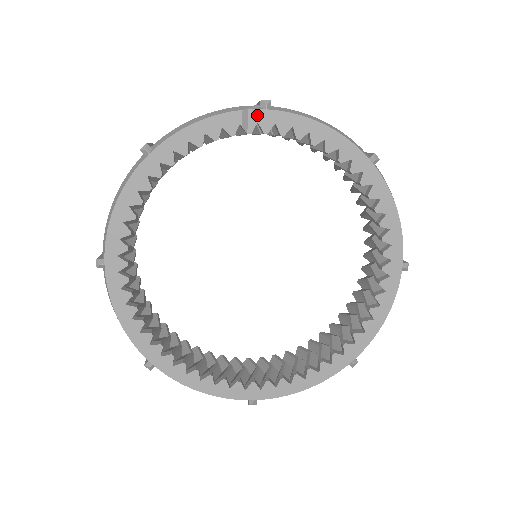
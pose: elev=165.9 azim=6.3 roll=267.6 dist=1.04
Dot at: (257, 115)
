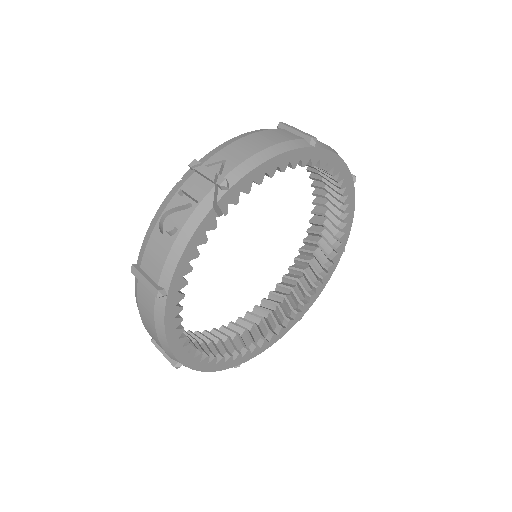
Dot at: (225, 200)
